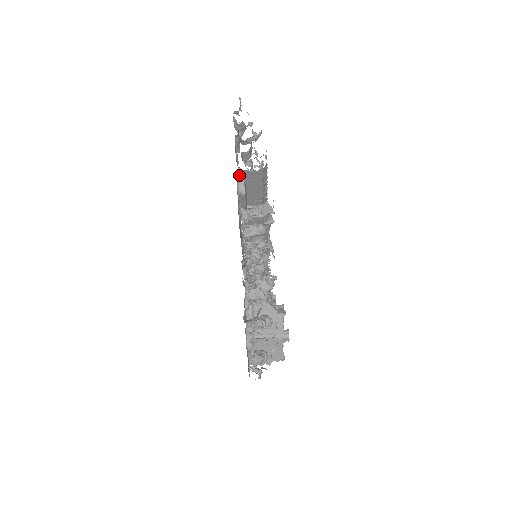
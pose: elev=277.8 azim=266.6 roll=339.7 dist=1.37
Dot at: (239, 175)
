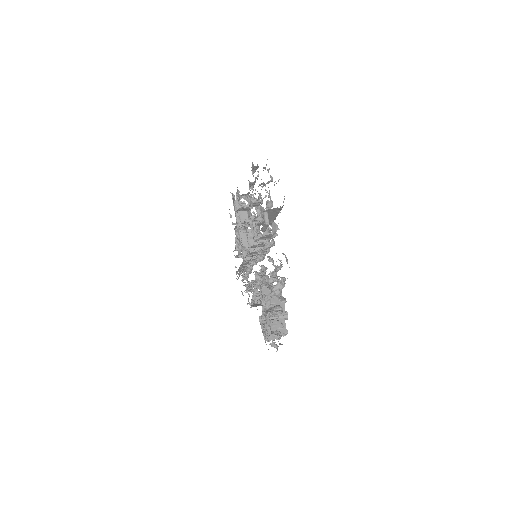
Dot at: (265, 211)
